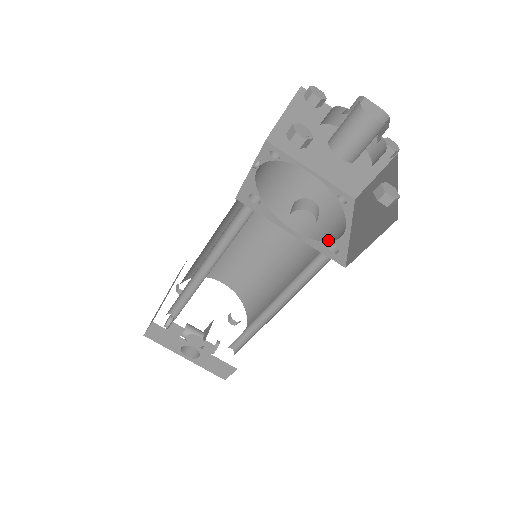
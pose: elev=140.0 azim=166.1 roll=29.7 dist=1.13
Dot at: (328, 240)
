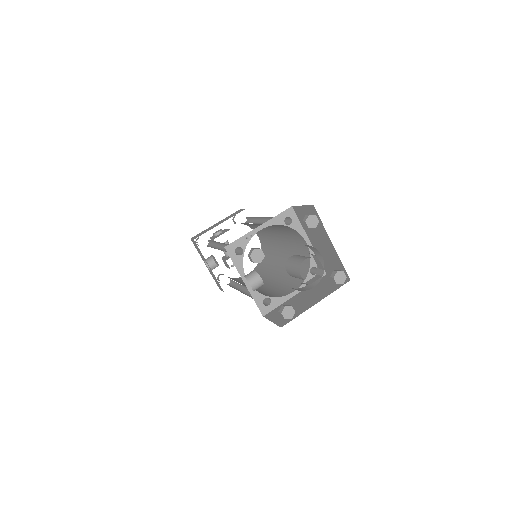
Dot at: (290, 285)
